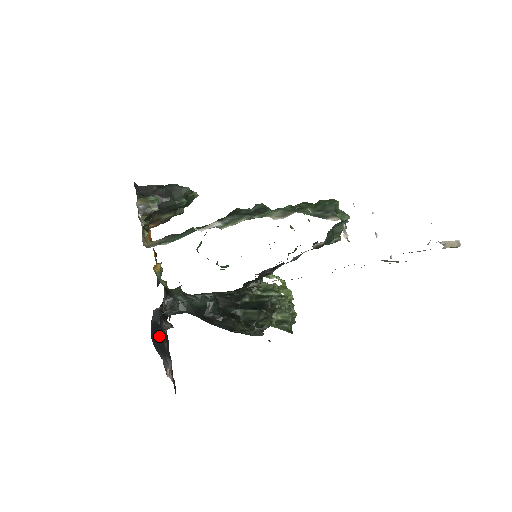
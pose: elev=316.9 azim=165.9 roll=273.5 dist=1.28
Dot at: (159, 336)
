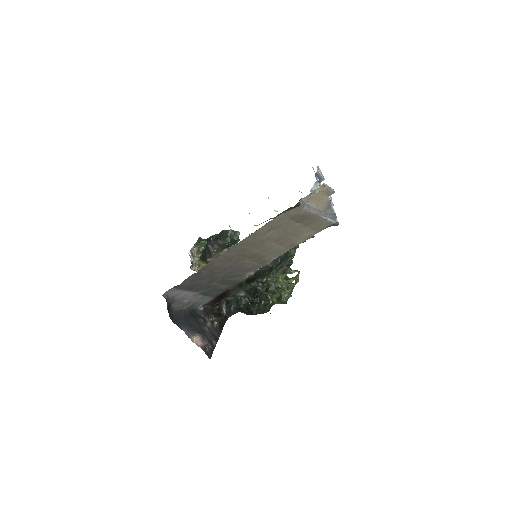
Dot at: (197, 322)
